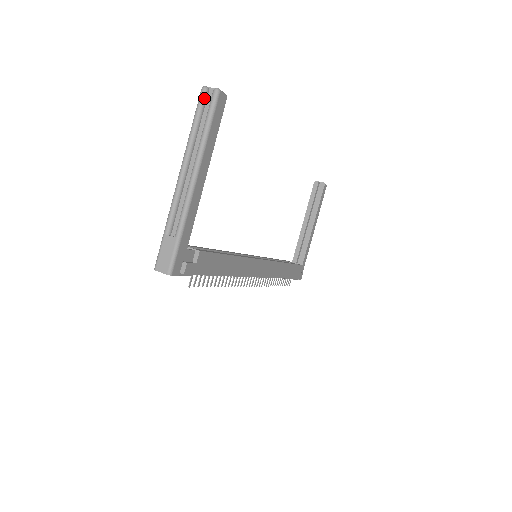
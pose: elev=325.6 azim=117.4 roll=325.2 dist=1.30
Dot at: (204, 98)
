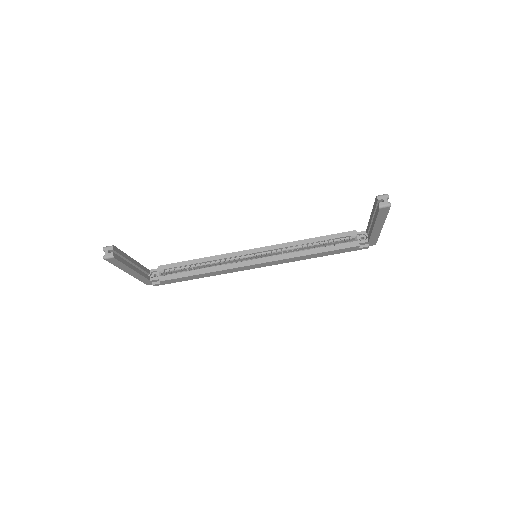
Dot at: occluded
